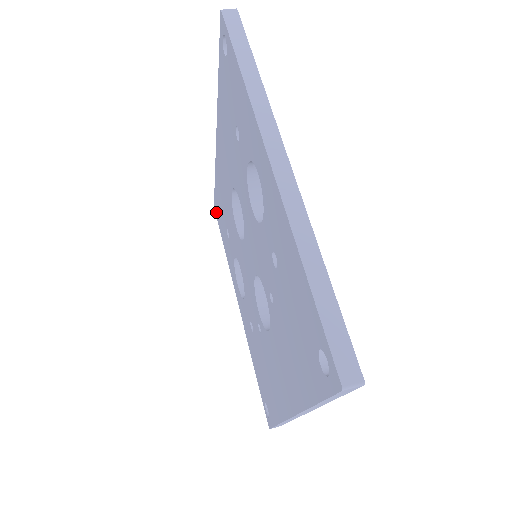
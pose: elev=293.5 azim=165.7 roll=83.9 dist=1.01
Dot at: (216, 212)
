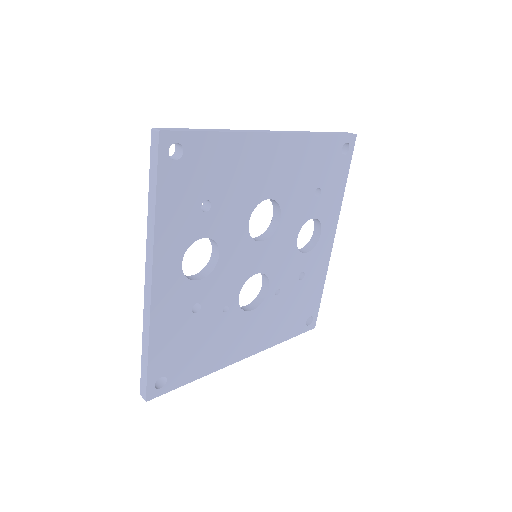
Dot at: occluded
